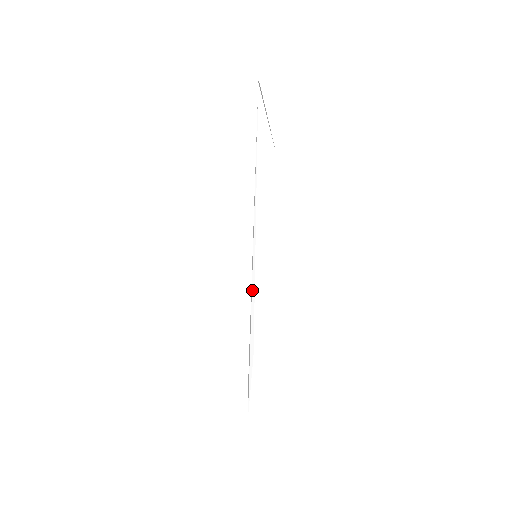
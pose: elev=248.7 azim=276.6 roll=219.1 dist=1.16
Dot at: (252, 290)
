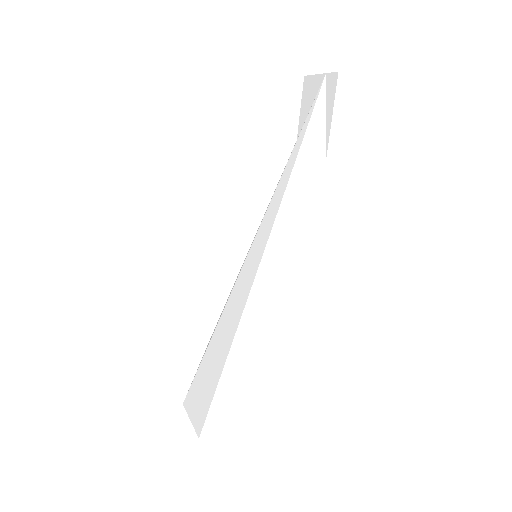
Dot at: (250, 293)
